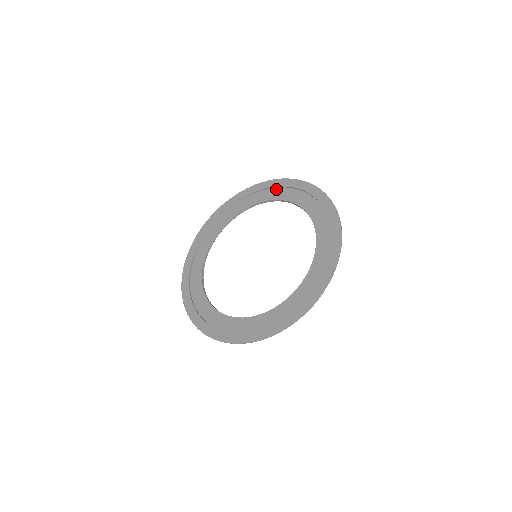
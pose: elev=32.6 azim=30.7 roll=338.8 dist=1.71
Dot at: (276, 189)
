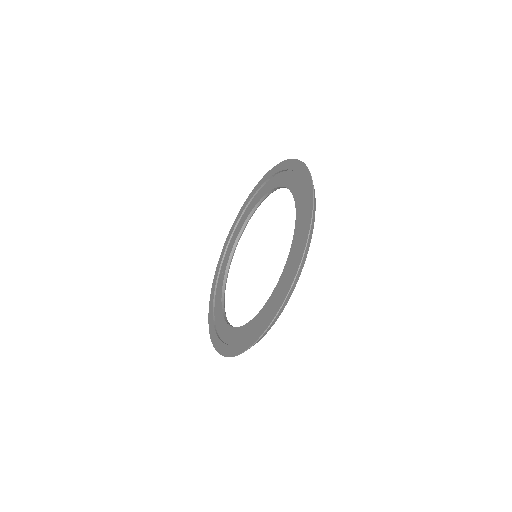
Dot at: (265, 184)
